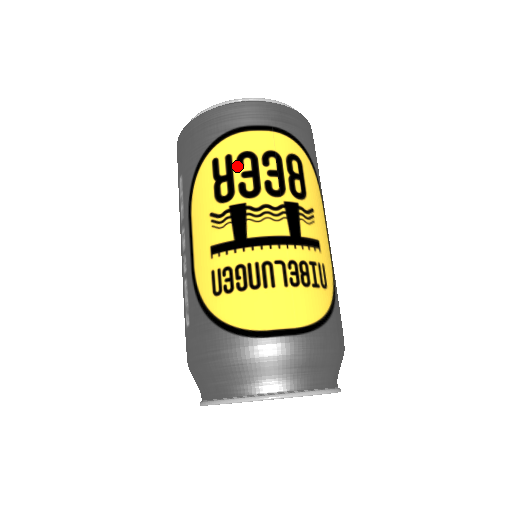
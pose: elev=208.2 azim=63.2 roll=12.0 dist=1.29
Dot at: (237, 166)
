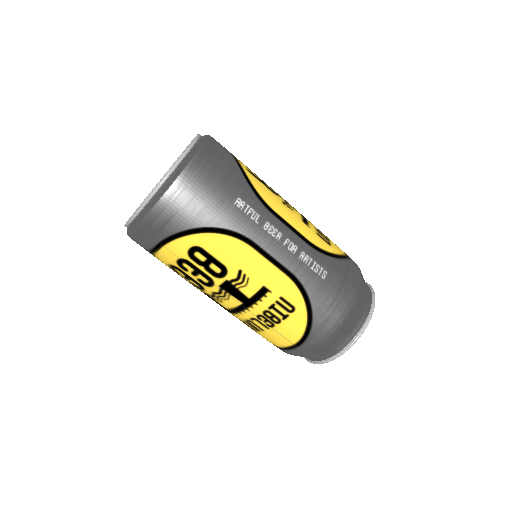
Dot at: (178, 273)
